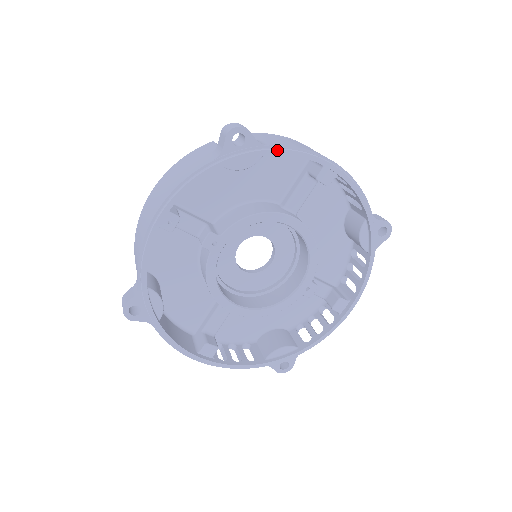
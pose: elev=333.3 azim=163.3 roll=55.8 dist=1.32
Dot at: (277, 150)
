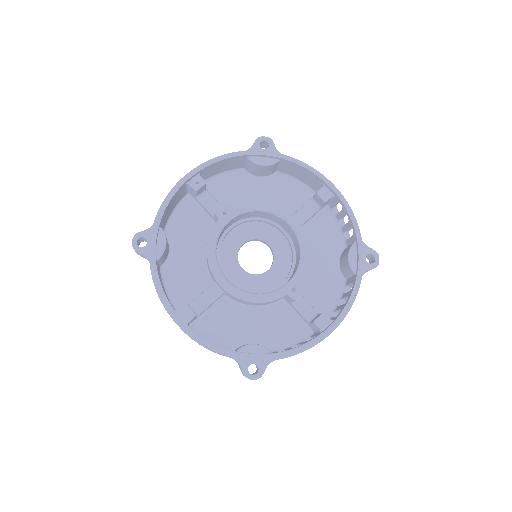
Dot at: (290, 158)
